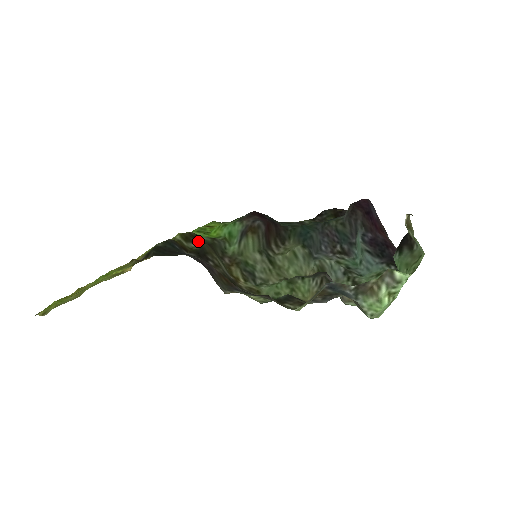
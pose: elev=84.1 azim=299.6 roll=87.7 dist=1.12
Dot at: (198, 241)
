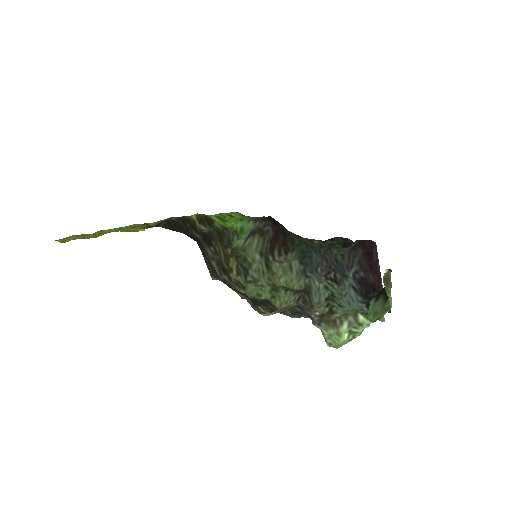
Dot at: (210, 226)
